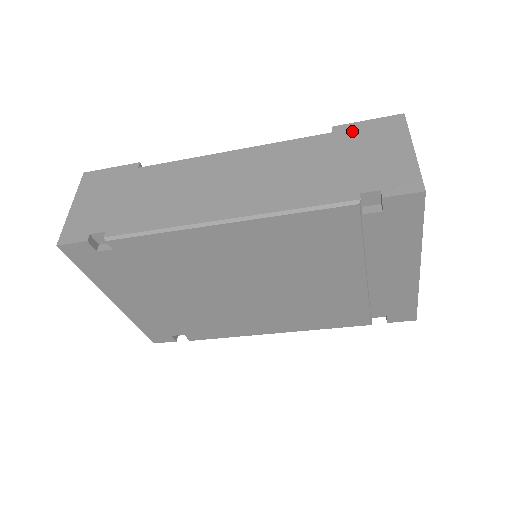
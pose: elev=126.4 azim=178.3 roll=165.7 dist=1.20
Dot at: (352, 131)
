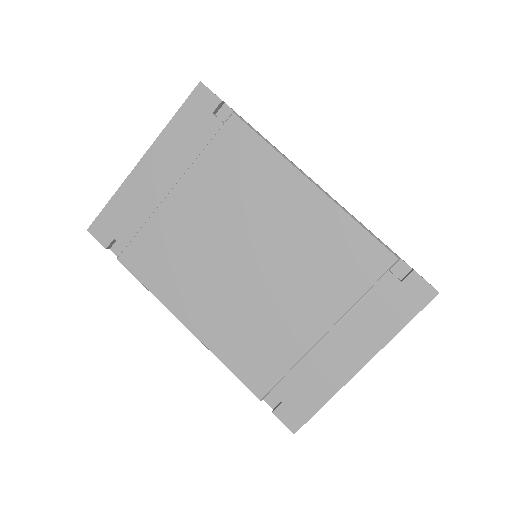
Dot at: occluded
